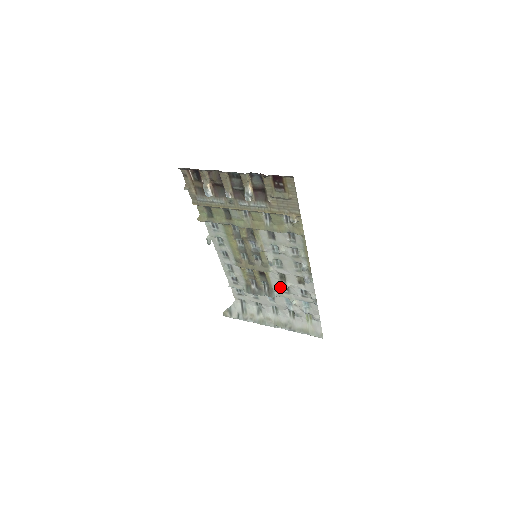
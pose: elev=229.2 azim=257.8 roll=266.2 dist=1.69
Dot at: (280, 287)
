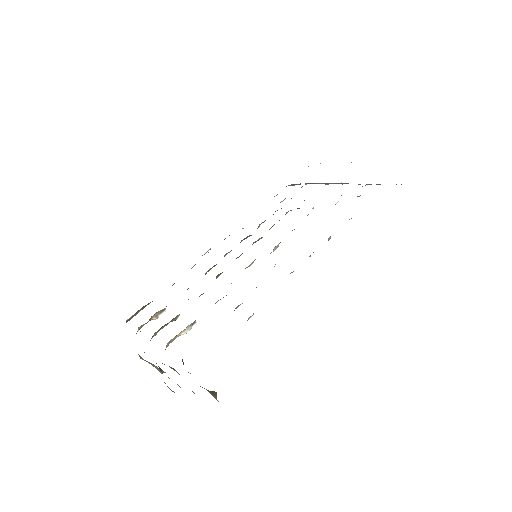
Dot at: occluded
